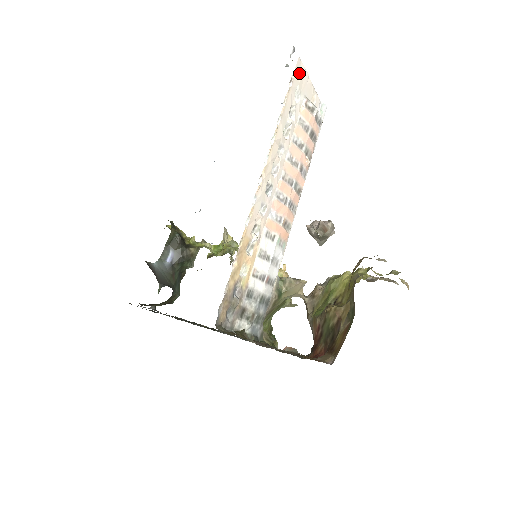
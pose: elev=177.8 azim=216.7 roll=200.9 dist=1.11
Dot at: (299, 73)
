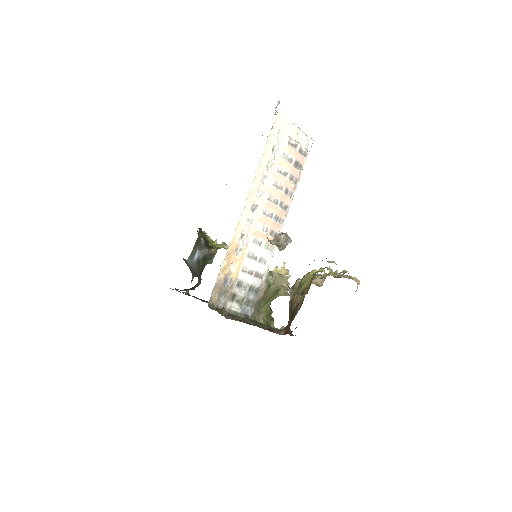
Dot at: (280, 121)
